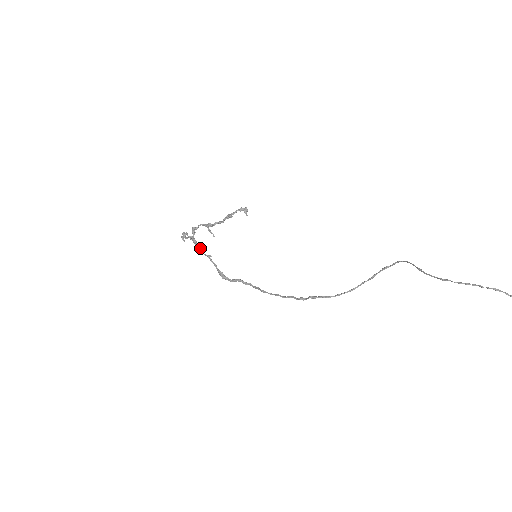
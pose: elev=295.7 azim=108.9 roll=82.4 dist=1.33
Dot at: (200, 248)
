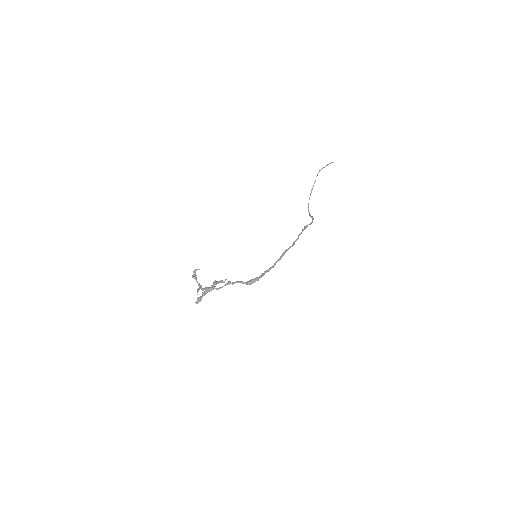
Dot at: (216, 288)
